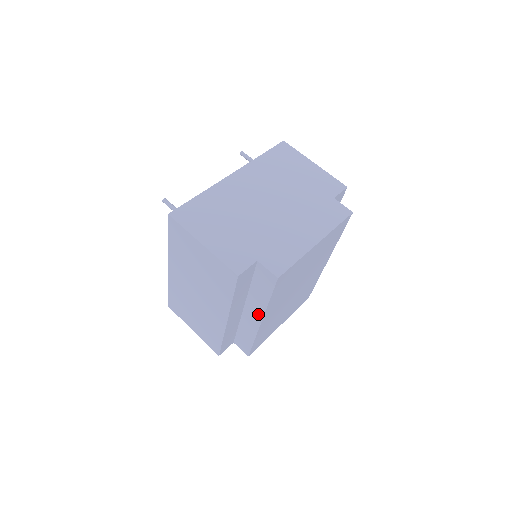
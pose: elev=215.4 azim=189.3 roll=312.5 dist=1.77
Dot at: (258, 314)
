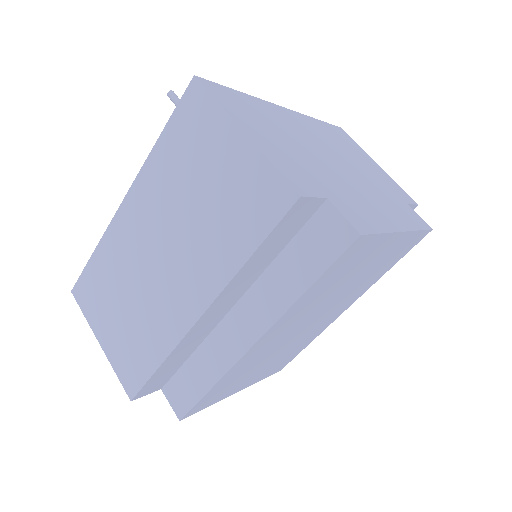
Dot at: (260, 322)
